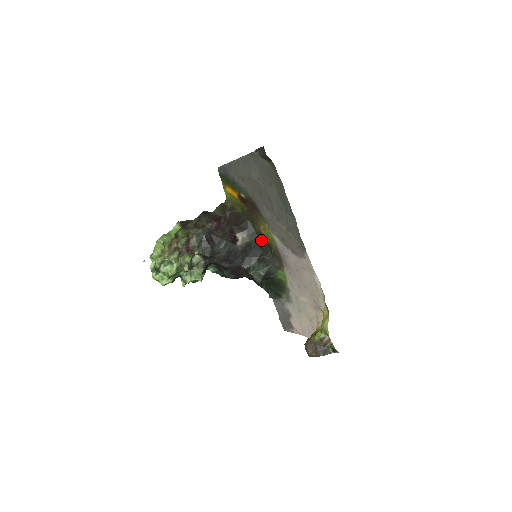
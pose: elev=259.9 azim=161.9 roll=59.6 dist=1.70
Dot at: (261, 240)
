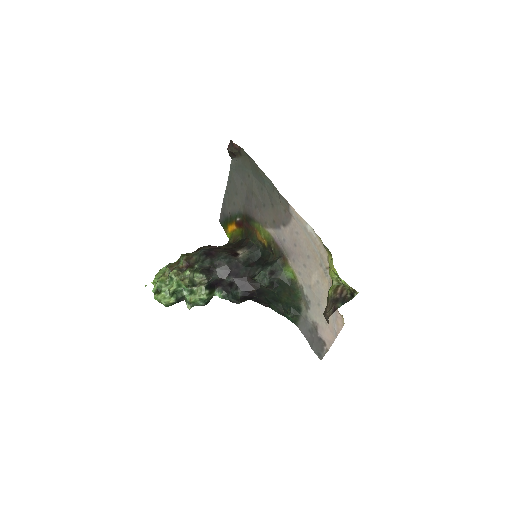
Dot at: (262, 250)
